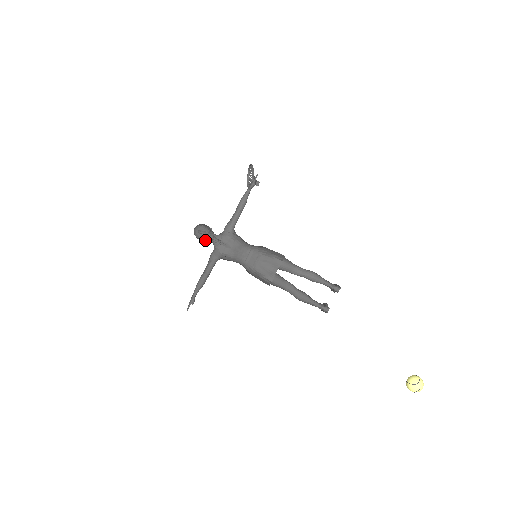
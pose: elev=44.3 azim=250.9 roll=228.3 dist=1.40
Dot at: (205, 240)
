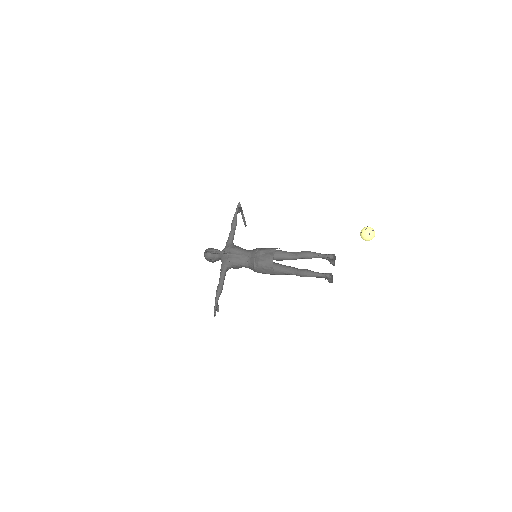
Dot at: (213, 258)
